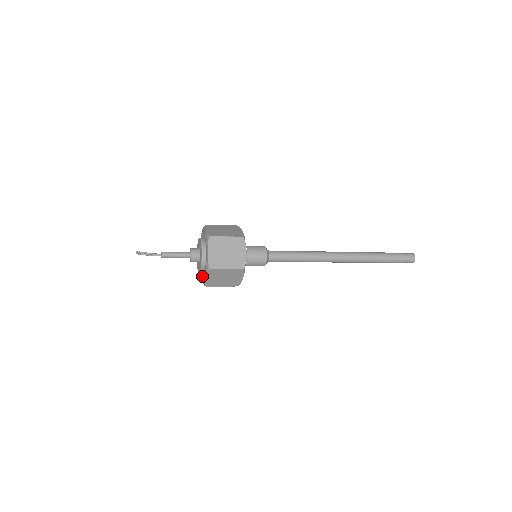
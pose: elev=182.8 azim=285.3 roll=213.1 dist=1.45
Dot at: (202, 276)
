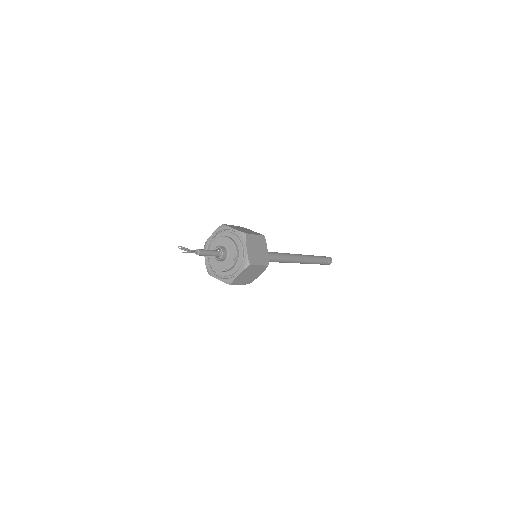
Dot at: (210, 263)
